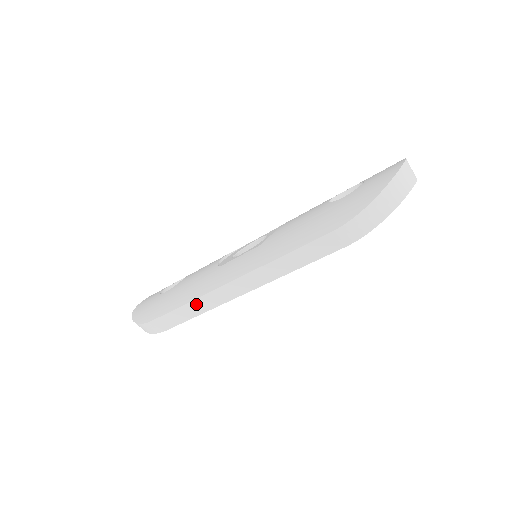
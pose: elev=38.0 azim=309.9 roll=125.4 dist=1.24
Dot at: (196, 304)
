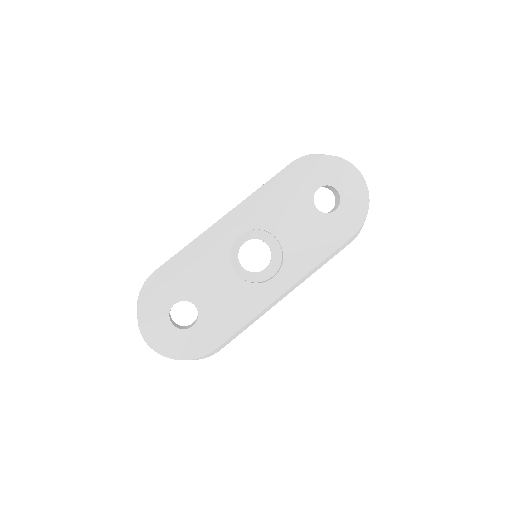
Dot at: (194, 242)
